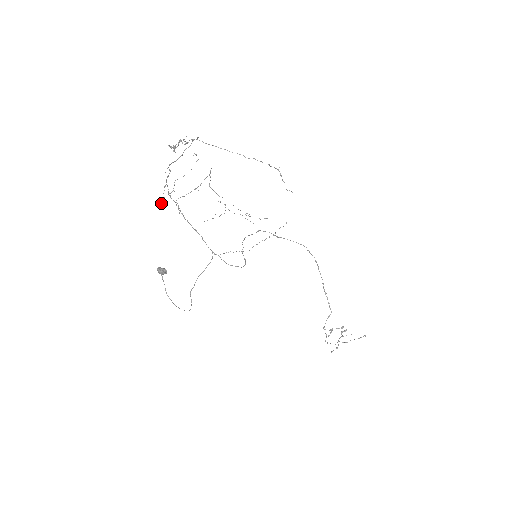
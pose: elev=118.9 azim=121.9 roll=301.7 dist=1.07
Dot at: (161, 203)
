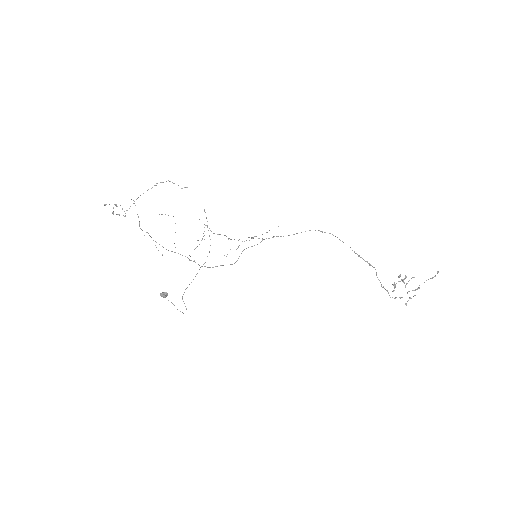
Dot at: occluded
